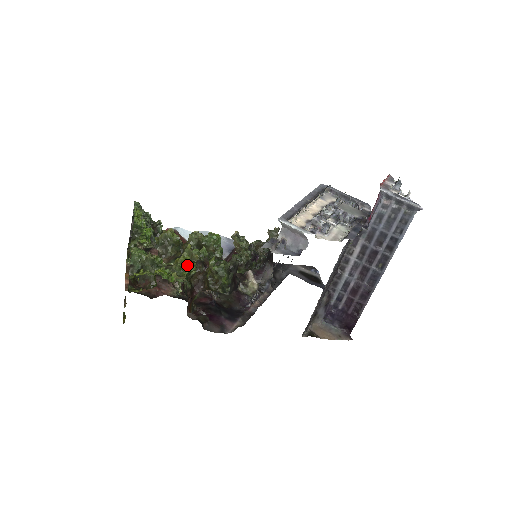
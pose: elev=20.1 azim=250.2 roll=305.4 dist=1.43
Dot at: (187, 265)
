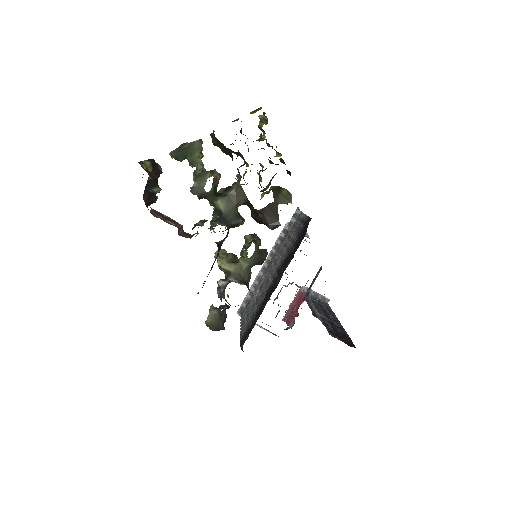
Dot at: occluded
